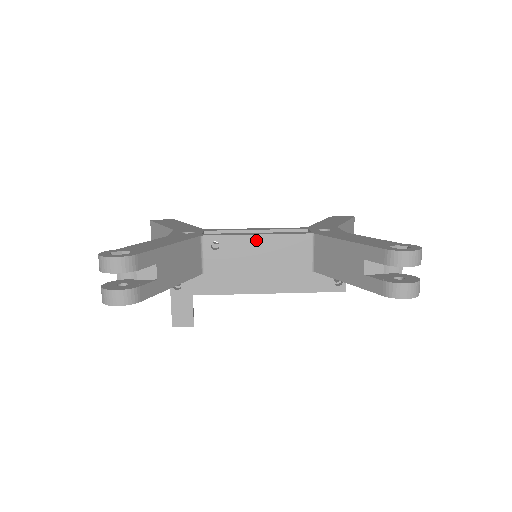
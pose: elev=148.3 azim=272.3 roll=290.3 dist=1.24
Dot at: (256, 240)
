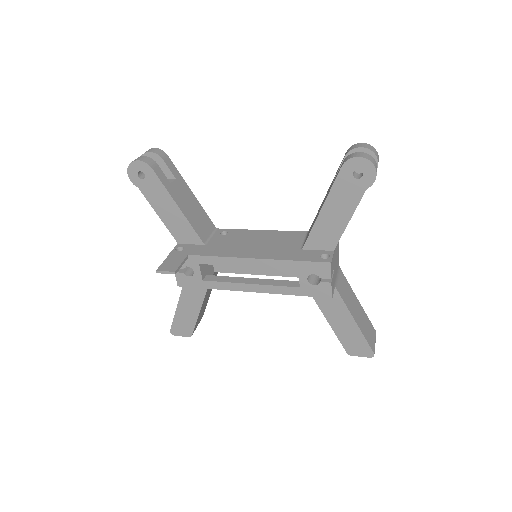
Dot at: (258, 232)
